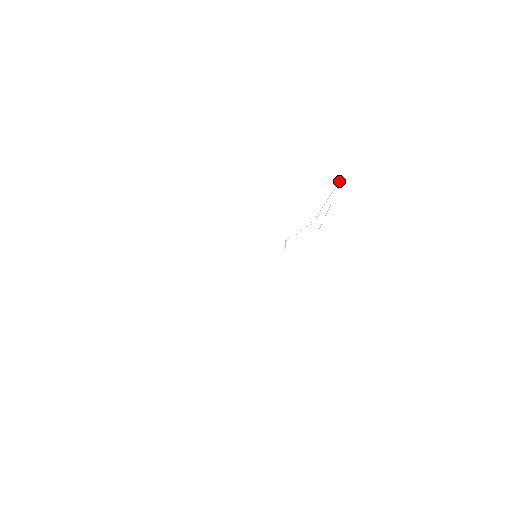
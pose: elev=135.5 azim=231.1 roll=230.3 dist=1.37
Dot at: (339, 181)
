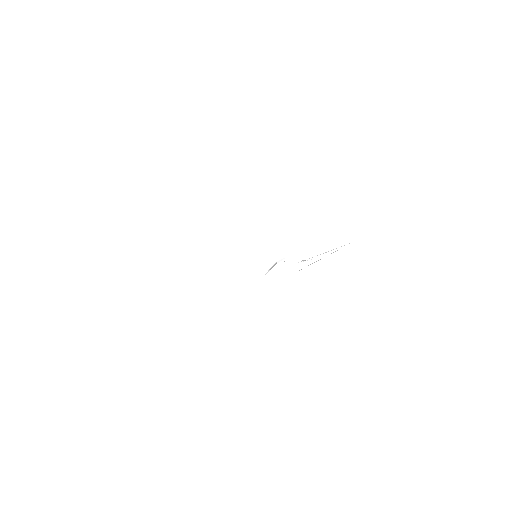
Dot at: occluded
